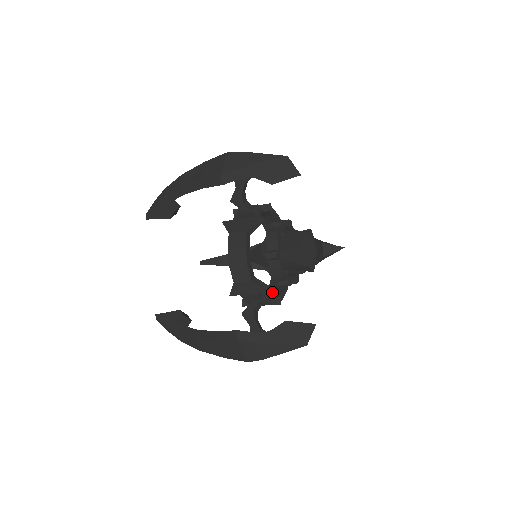
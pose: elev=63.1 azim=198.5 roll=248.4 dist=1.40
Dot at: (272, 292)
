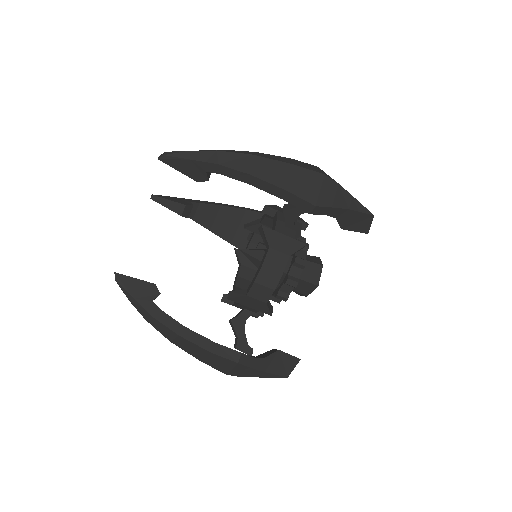
Dot at: (243, 287)
